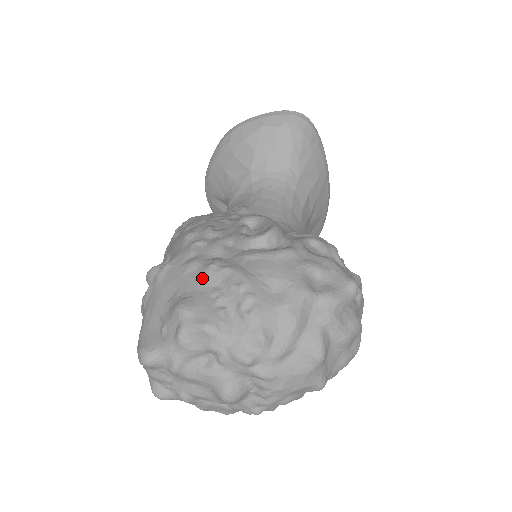
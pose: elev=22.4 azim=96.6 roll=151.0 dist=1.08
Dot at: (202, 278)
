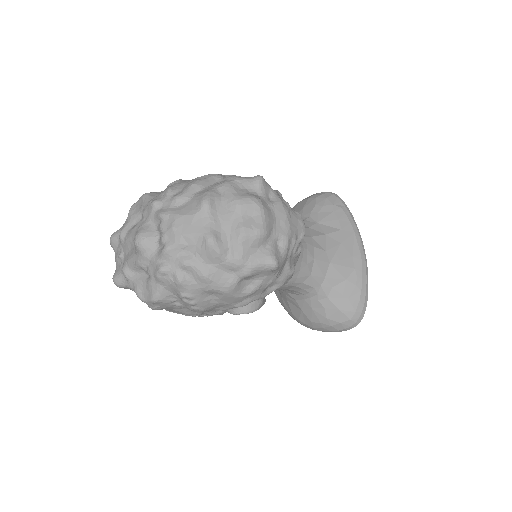
Dot at: occluded
